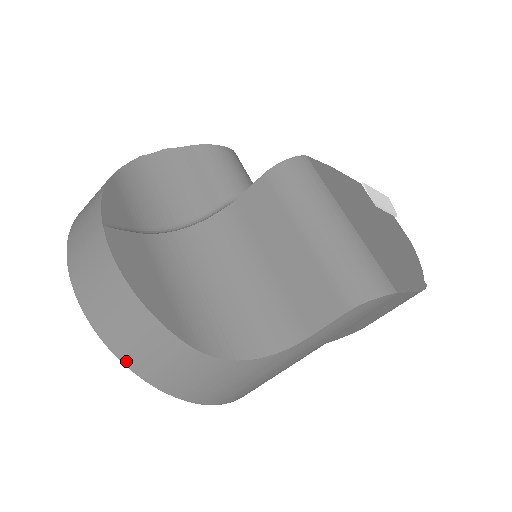
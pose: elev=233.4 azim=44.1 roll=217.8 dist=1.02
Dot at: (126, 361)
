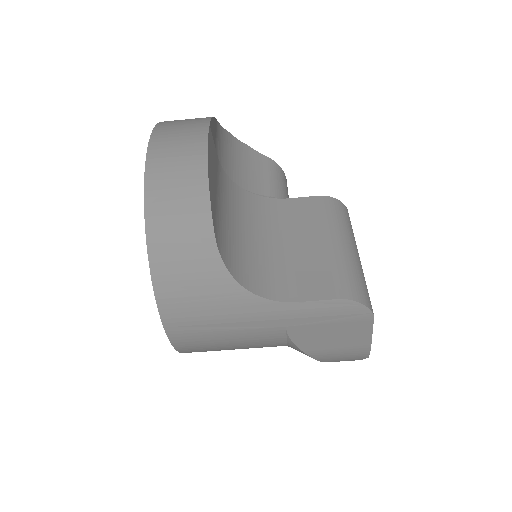
Dot at: (149, 213)
